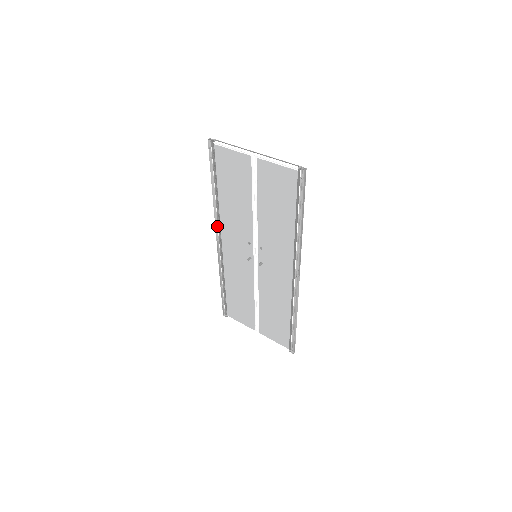
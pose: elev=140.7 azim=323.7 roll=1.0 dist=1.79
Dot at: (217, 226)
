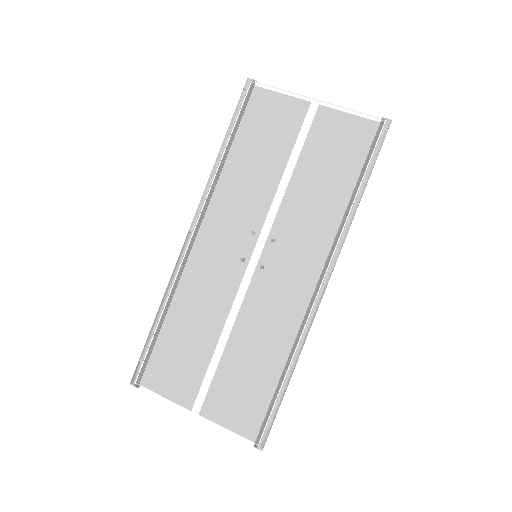
Dot at: (202, 206)
